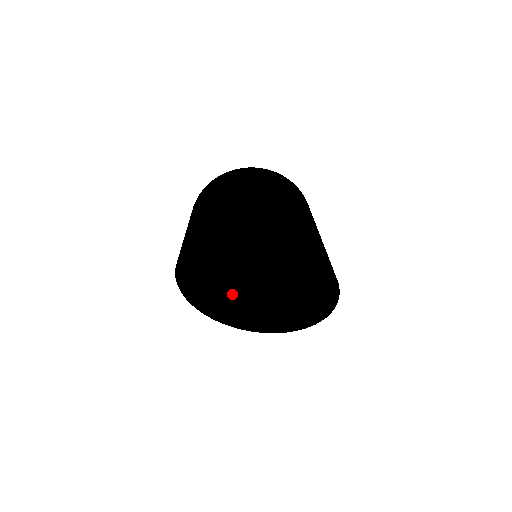
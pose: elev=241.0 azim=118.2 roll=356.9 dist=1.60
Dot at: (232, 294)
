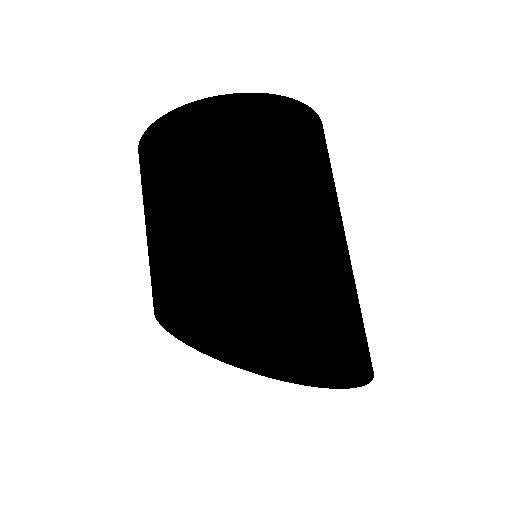
Dot at: occluded
